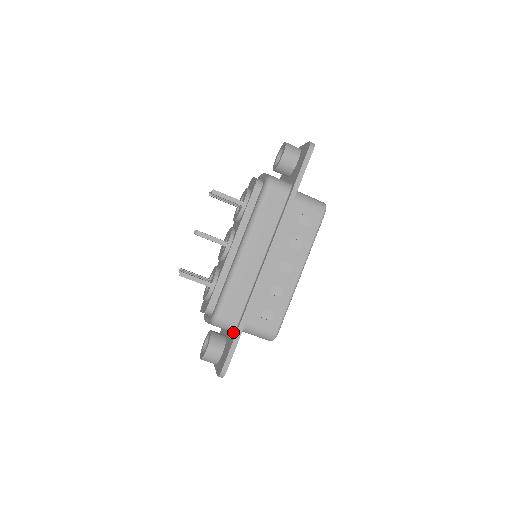
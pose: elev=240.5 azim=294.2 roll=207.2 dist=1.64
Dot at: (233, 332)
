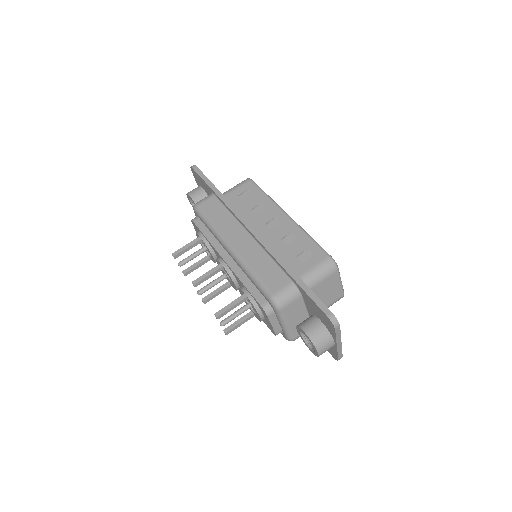
Dot at: (300, 293)
